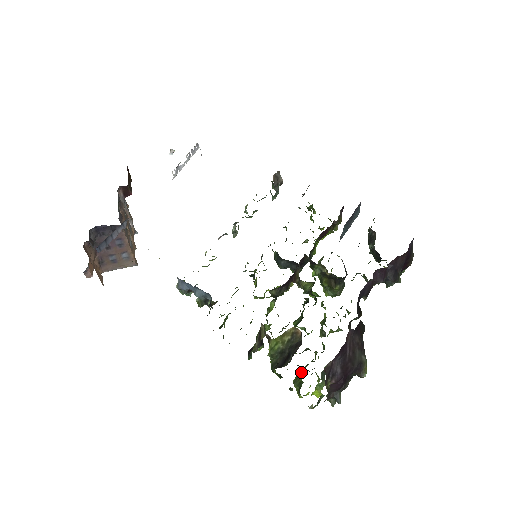
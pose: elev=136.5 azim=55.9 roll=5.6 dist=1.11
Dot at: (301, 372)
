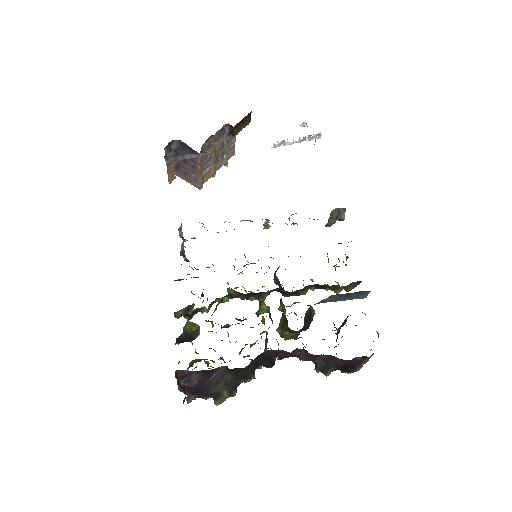
Dot at: (201, 360)
